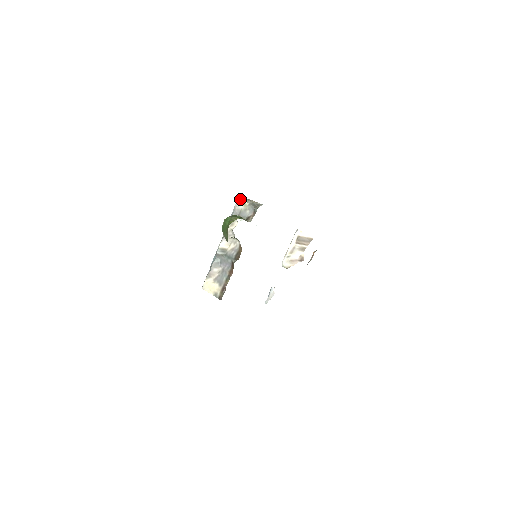
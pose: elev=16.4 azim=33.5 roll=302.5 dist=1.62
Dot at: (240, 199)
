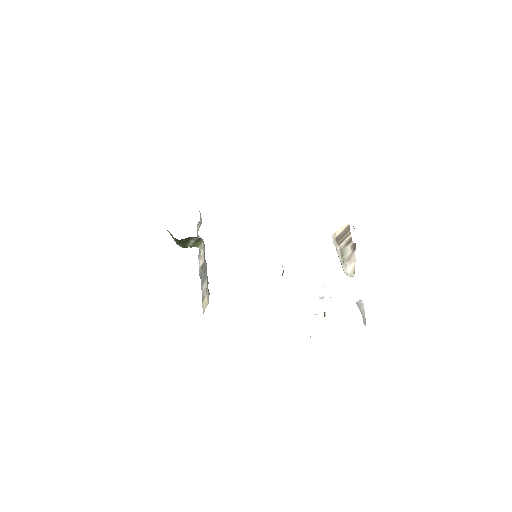
Dot at: (197, 226)
